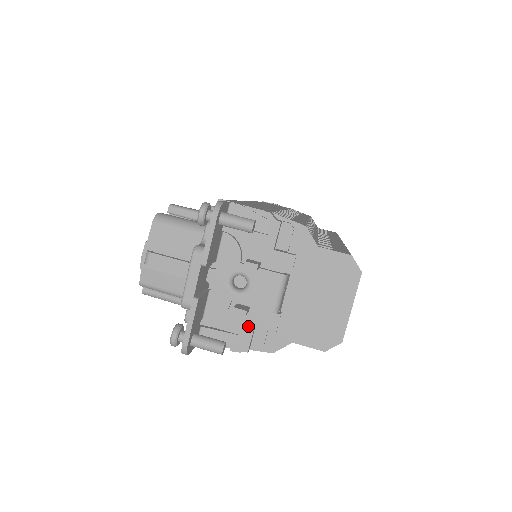
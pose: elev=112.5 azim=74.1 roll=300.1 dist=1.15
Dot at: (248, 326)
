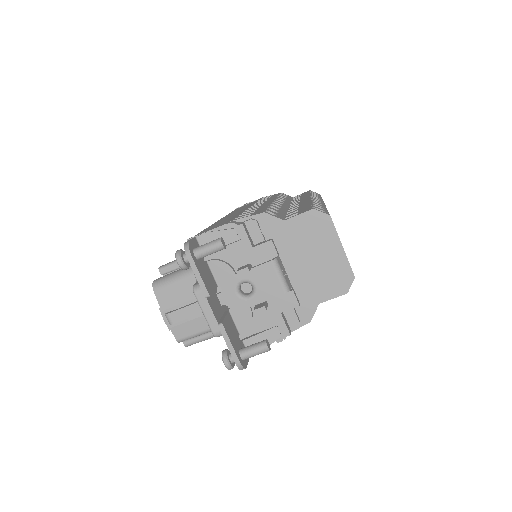
Dot at: (276, 316)
